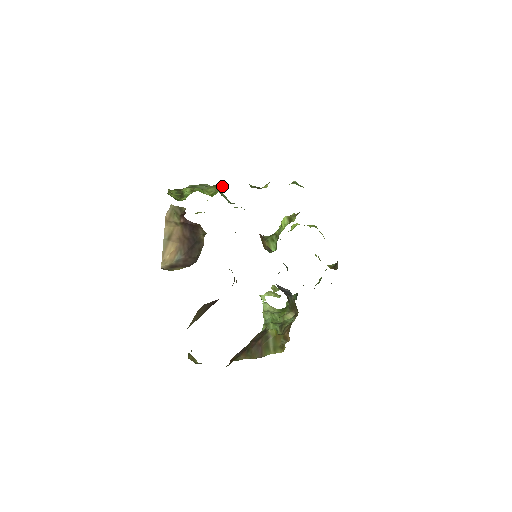
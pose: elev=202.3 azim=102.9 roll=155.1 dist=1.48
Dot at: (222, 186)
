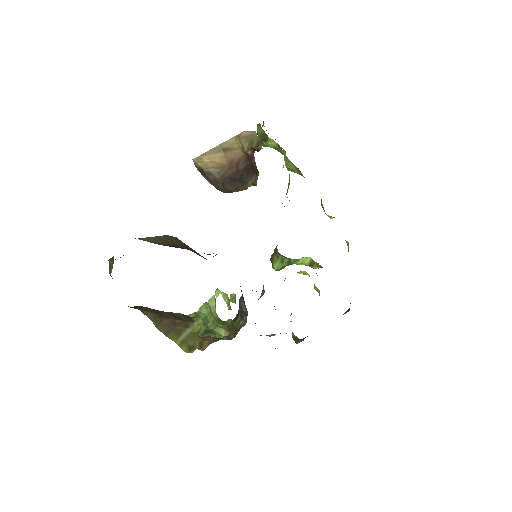
Dot at: (302, 174)
